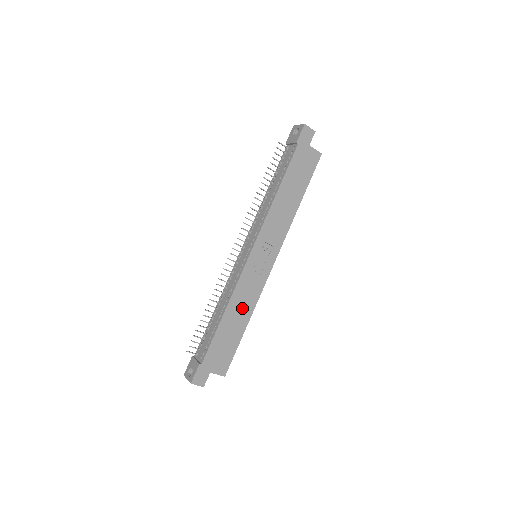
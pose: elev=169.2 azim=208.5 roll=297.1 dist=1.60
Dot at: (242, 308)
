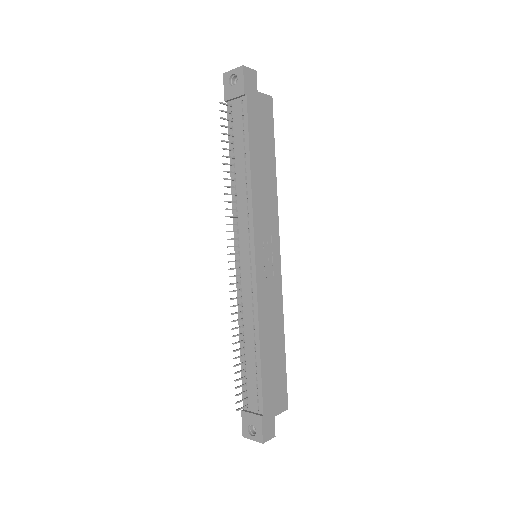
Dot at: (273, 325)
